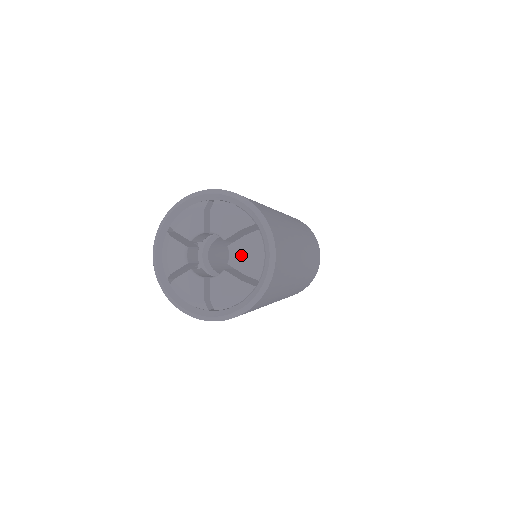
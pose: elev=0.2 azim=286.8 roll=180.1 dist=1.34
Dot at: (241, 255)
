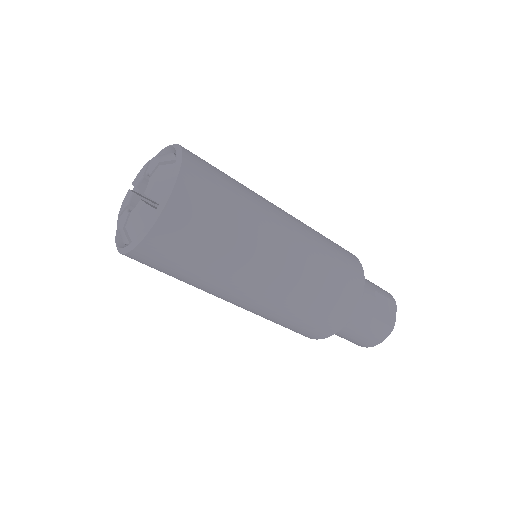
Dot at: (152, 182)
